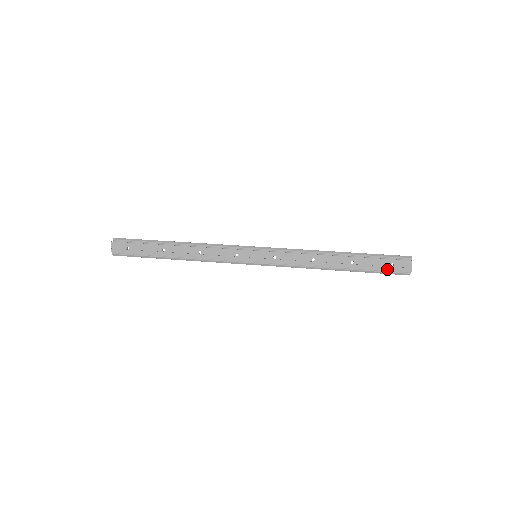
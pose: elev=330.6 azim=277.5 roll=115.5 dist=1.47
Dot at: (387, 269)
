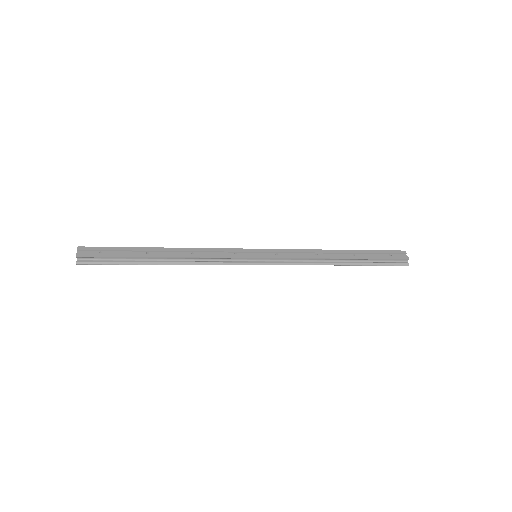
Dot at: (388, 258)
